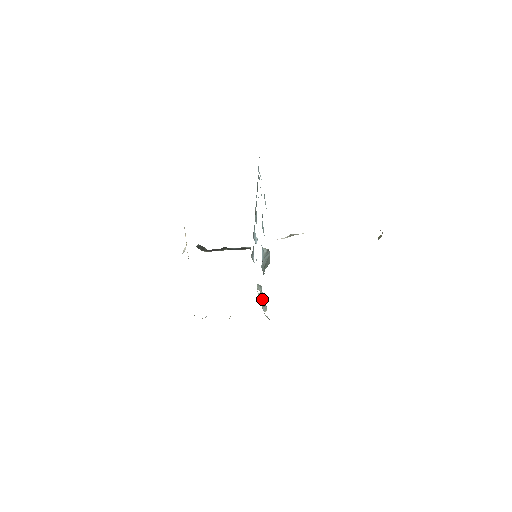
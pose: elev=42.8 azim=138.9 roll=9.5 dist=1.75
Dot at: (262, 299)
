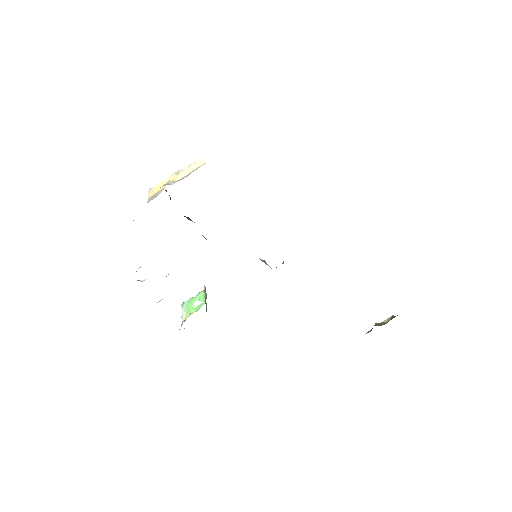
Dot at: occluded
